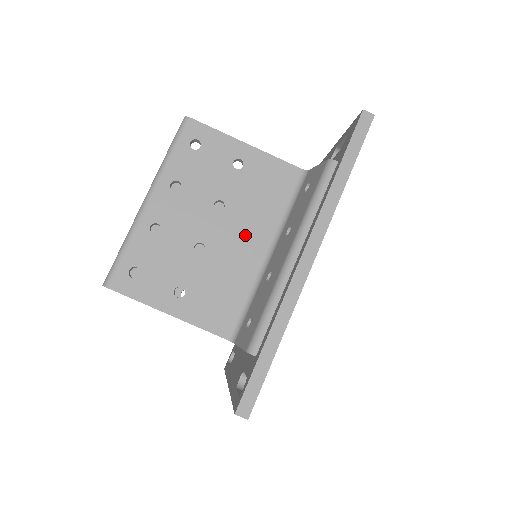
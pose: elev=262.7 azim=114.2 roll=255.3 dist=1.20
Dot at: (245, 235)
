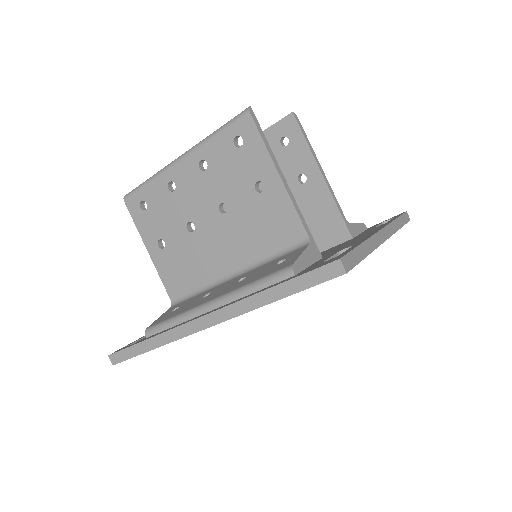
Dot at: (226, 247)
